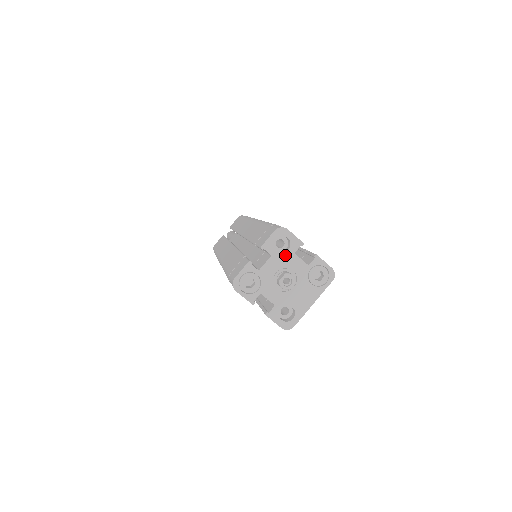
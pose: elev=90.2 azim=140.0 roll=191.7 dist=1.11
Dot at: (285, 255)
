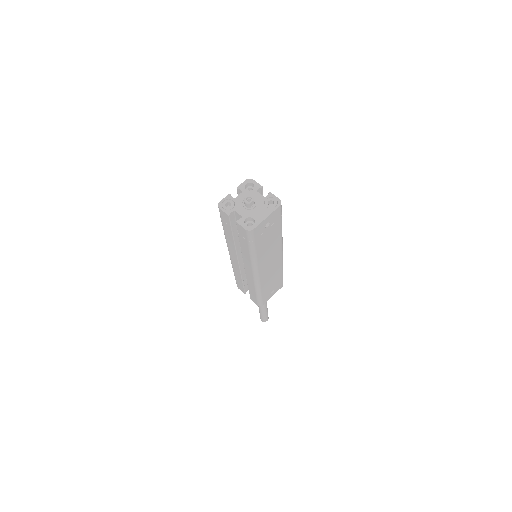
Dot at: (251, 192)
